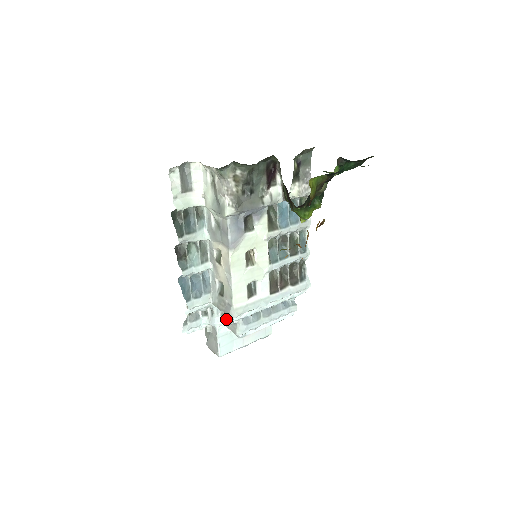
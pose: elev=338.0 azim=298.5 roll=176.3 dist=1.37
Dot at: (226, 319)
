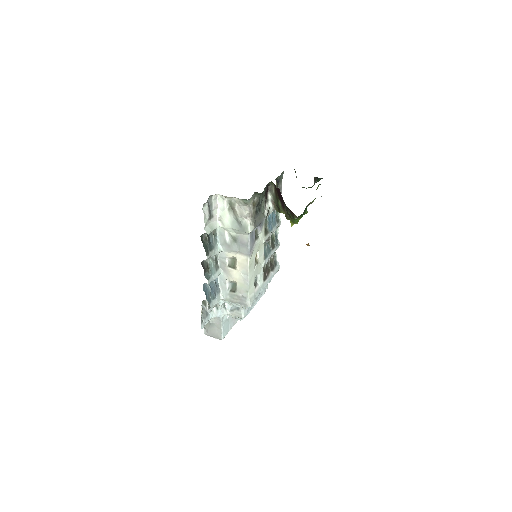
Dot at: (228, 309)
